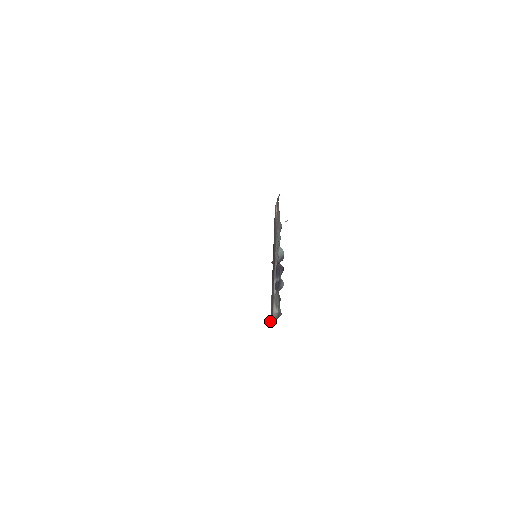
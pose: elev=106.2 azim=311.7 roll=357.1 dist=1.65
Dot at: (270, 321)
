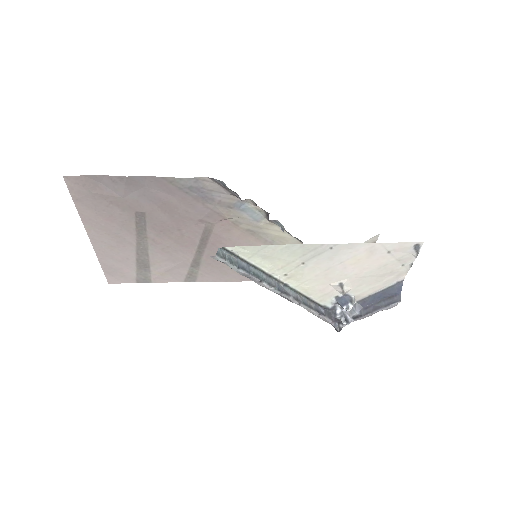
Dot at: occluded
